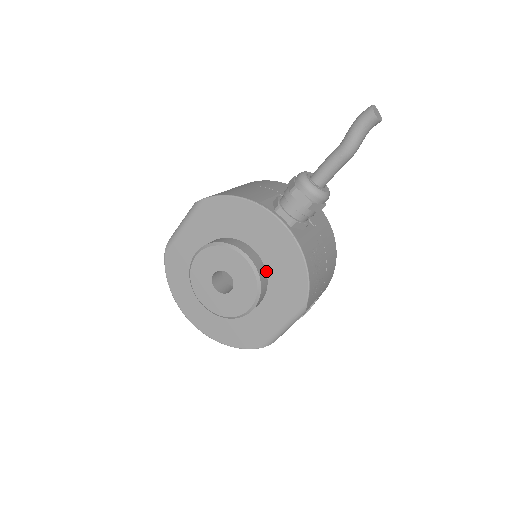
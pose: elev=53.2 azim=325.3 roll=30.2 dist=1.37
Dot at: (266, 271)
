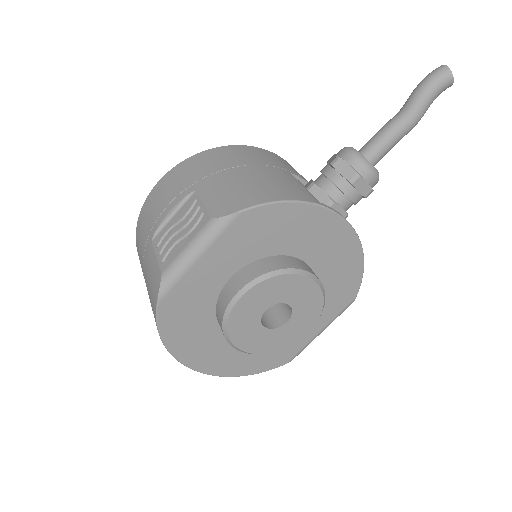
Dot at: occluded
